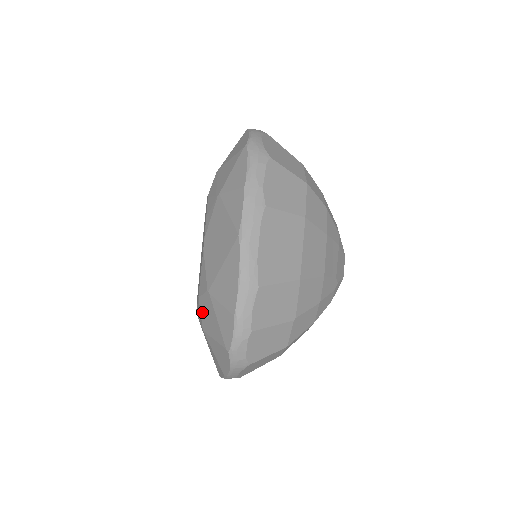
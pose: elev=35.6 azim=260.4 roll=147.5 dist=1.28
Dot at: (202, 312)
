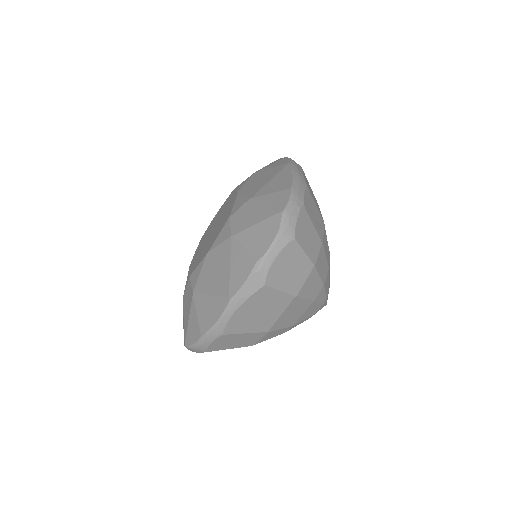
Dot at: (234, 222)
